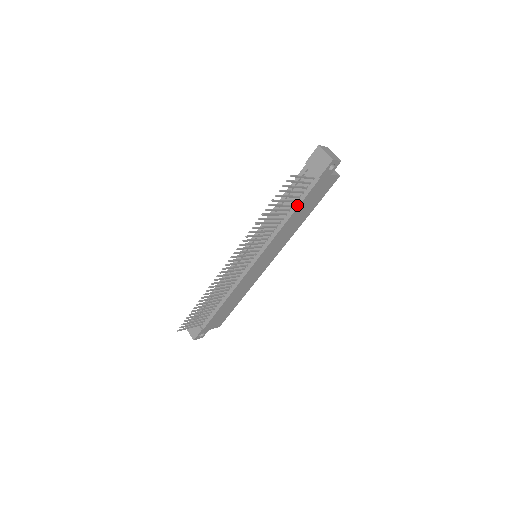
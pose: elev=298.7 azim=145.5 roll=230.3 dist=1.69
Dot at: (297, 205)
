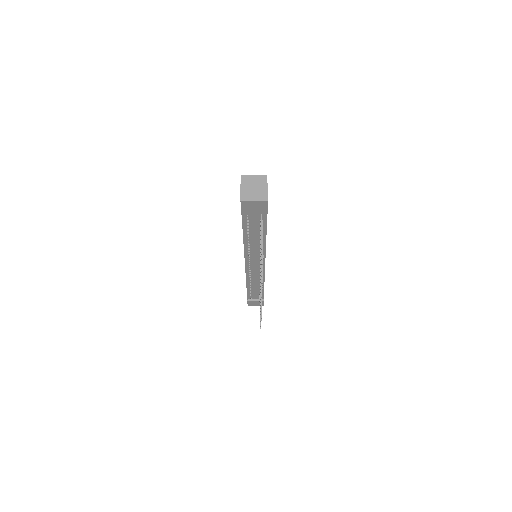
Dot at: (264, 231)
